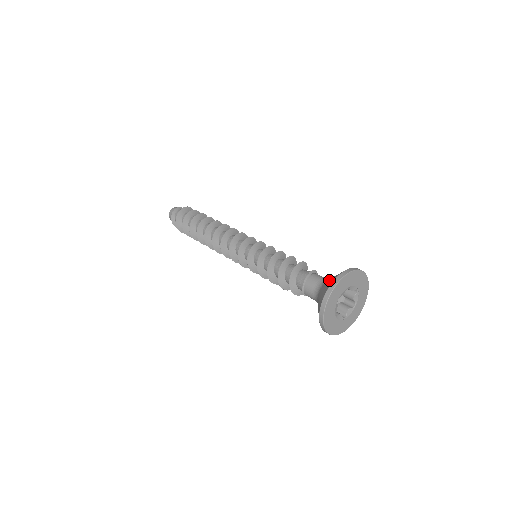
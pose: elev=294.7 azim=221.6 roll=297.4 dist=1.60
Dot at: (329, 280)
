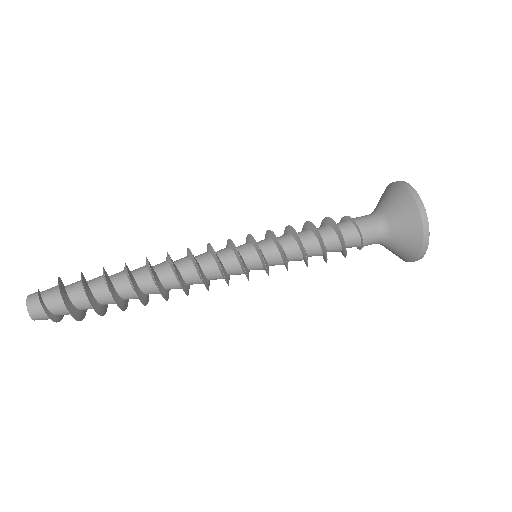
Dot at: (402, 229)
